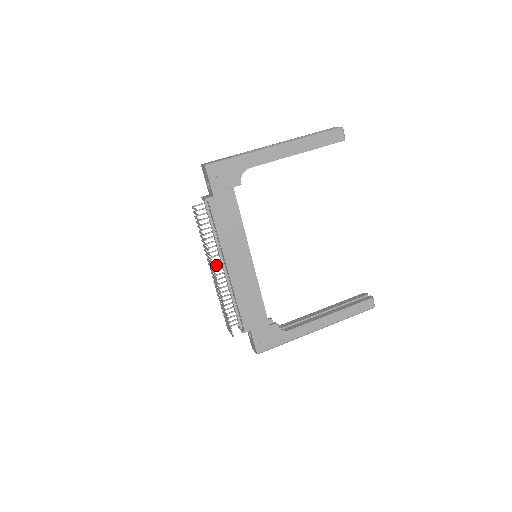
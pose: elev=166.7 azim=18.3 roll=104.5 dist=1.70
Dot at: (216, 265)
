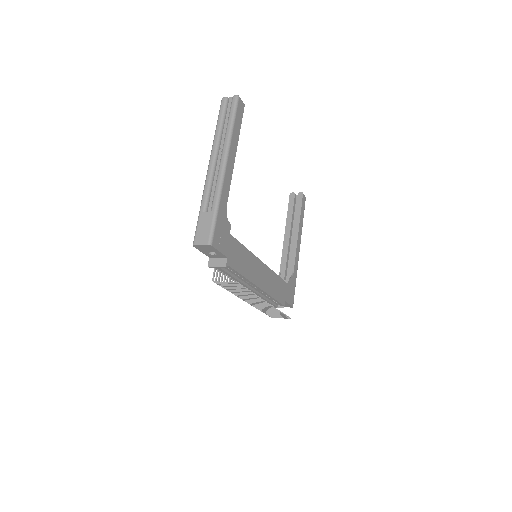
Dot at: occluded
